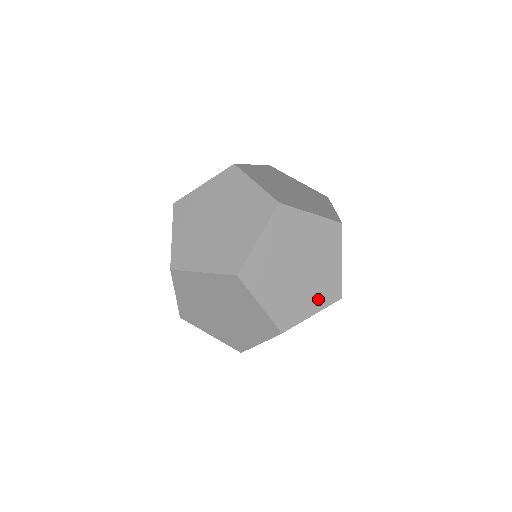
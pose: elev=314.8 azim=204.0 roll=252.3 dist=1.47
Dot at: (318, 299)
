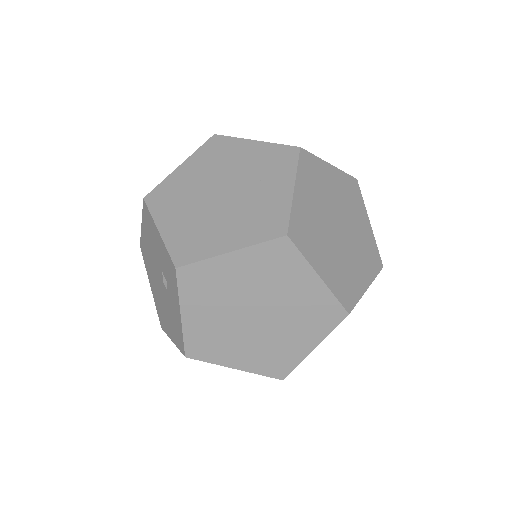
Dot at: (365, 268)
